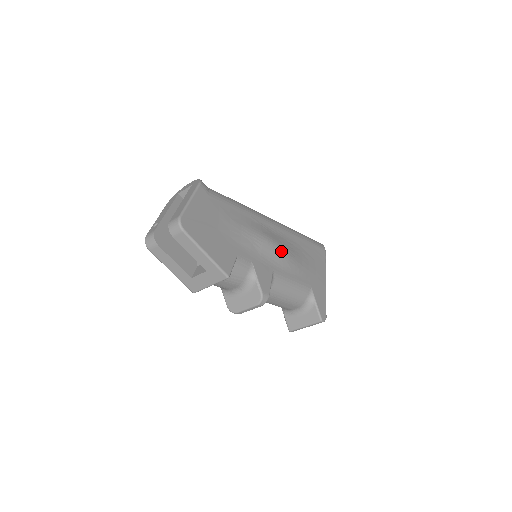
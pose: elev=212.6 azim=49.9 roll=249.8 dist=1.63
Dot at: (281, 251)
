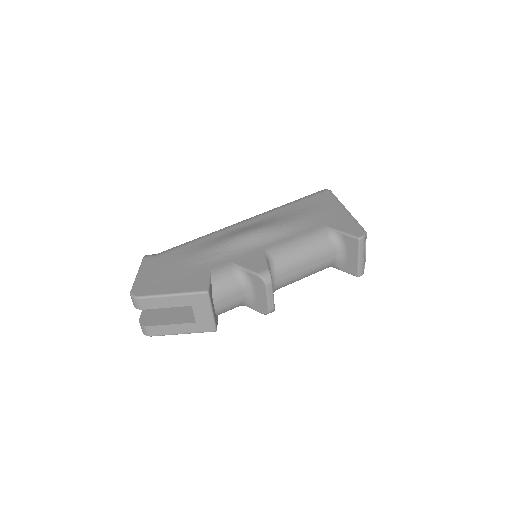
Dot at: (261, 231)
